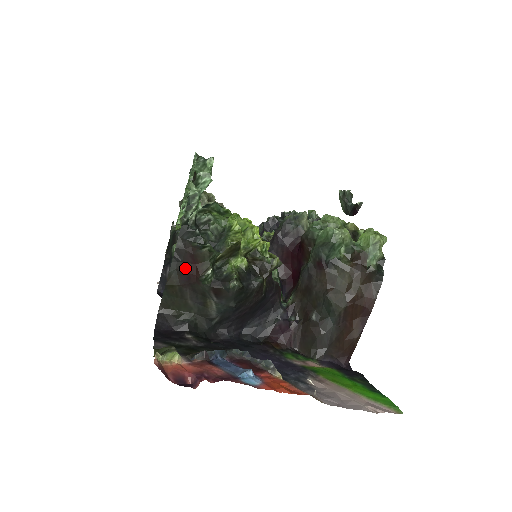
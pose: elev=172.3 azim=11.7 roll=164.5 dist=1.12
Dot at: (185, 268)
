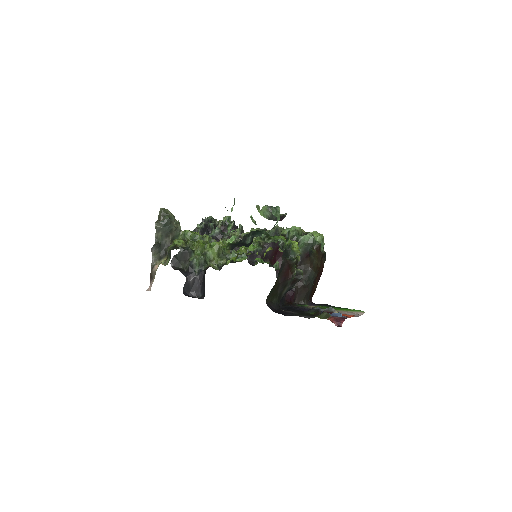
Dot at: (284, 273)
